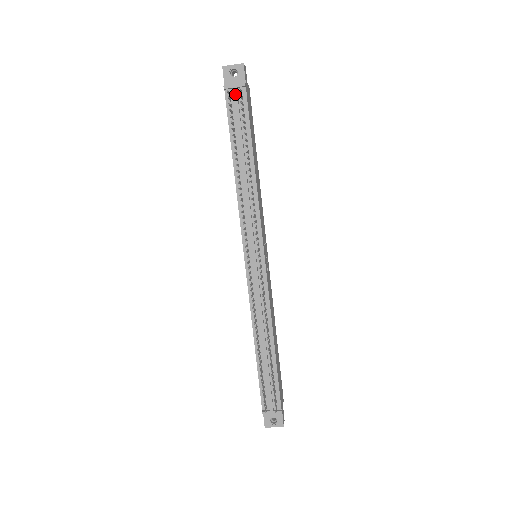
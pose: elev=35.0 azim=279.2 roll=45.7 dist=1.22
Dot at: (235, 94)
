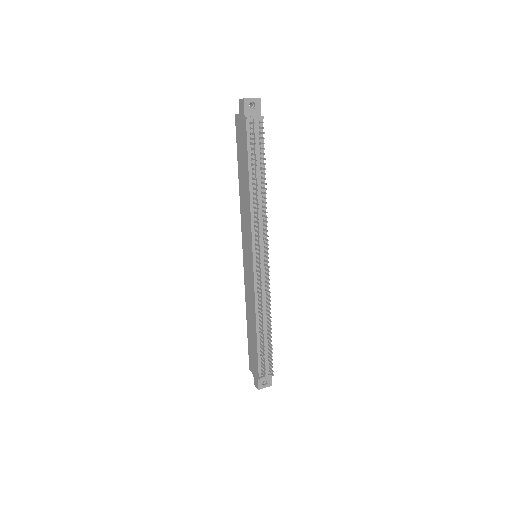
Dot at: (255, 124)
